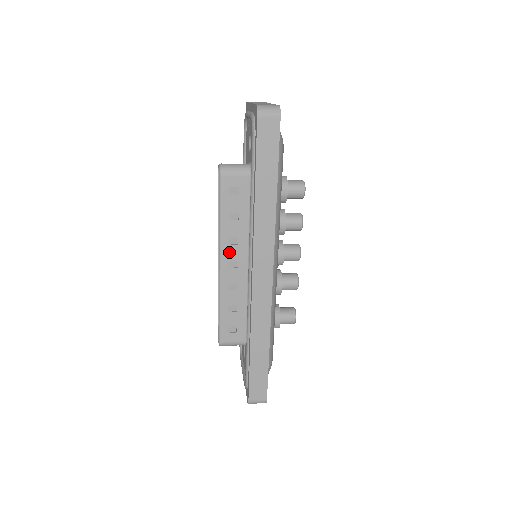
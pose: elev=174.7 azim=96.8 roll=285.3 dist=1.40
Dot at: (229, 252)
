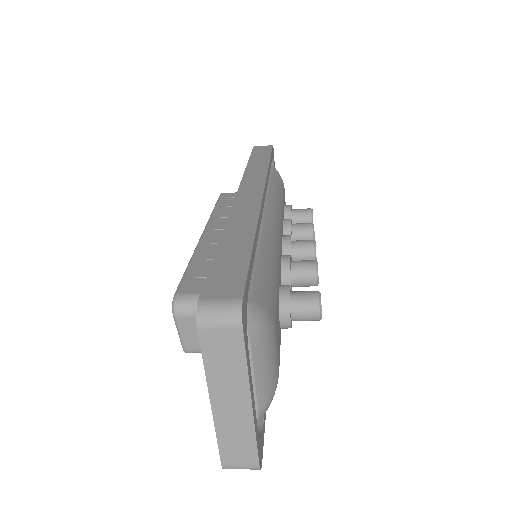
Dot at: (217, 225)
